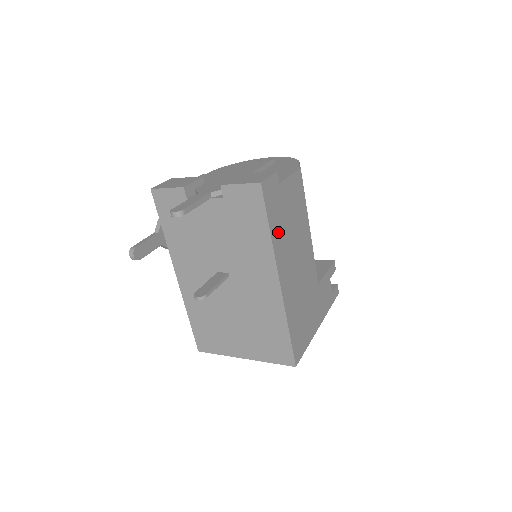
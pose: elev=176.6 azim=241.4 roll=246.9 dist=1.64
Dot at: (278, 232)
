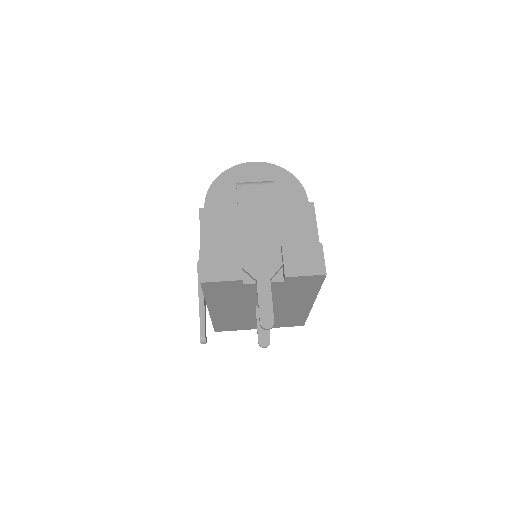
Dot at: occluded
